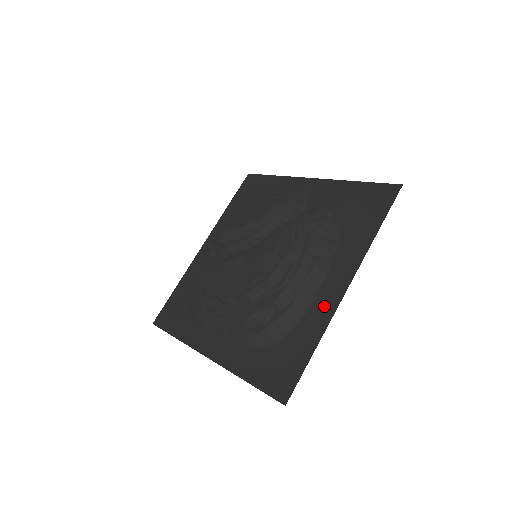
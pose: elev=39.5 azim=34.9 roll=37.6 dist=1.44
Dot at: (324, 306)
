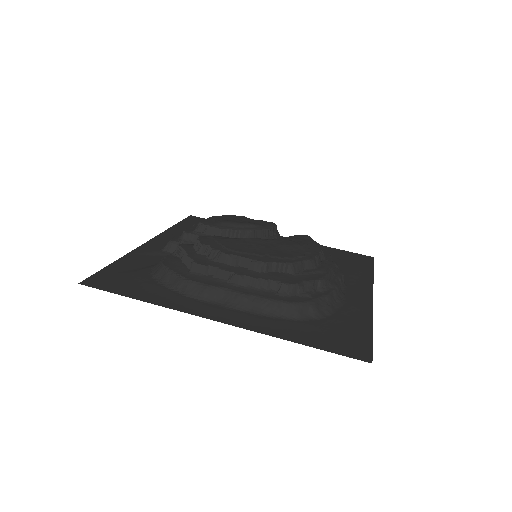
Dot at: (358, 303)
